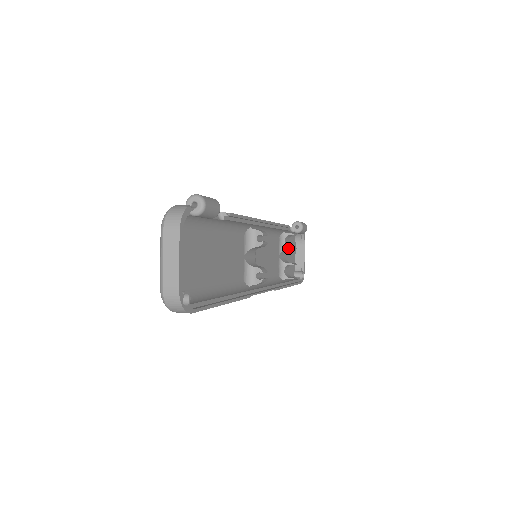
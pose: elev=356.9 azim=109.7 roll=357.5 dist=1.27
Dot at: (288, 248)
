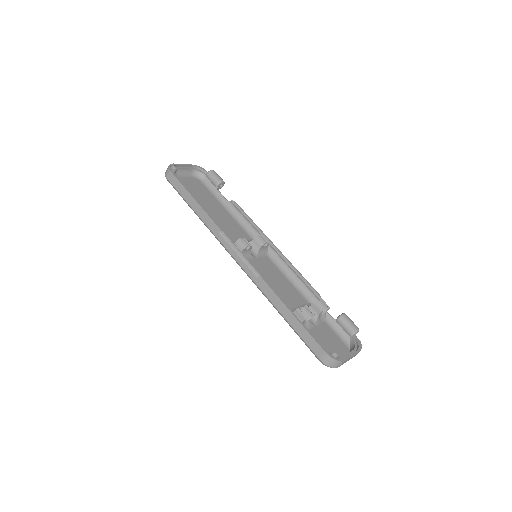
Dot at: (311, 305)
